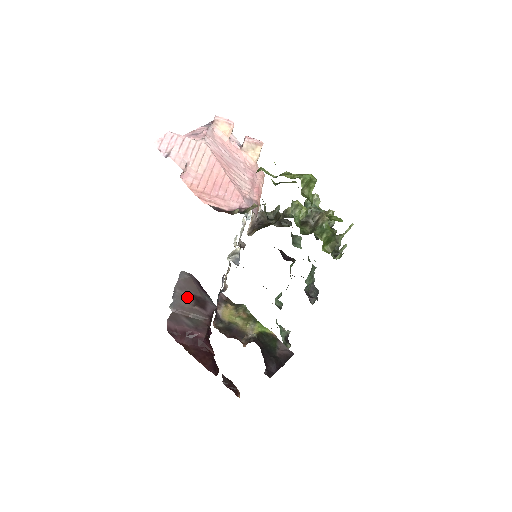
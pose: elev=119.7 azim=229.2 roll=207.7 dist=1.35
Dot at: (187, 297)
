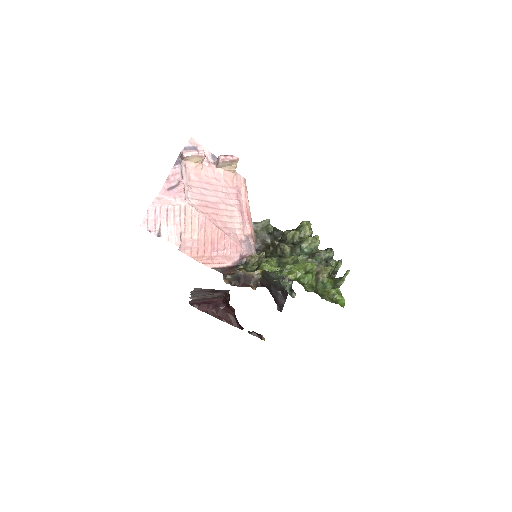
Dot at: (203, 292)
